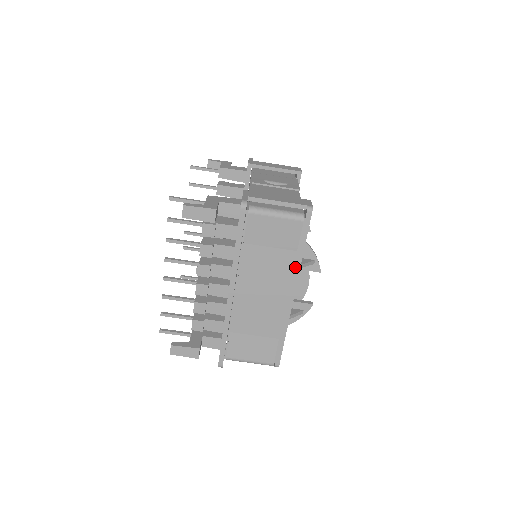
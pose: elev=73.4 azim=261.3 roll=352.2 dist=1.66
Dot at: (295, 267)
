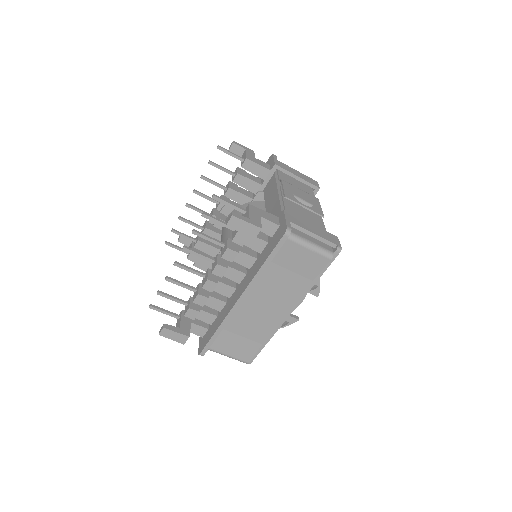
Dot at: occluded
